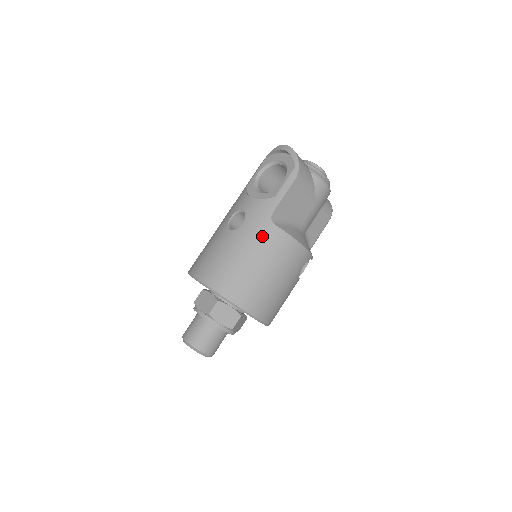
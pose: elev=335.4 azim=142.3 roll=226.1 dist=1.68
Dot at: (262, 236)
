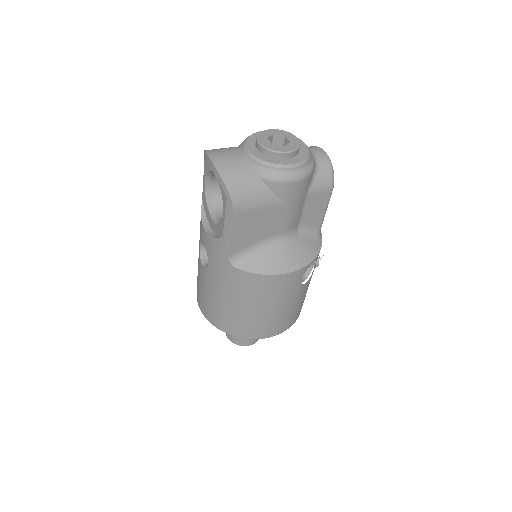
Dot at: (230, 280)
